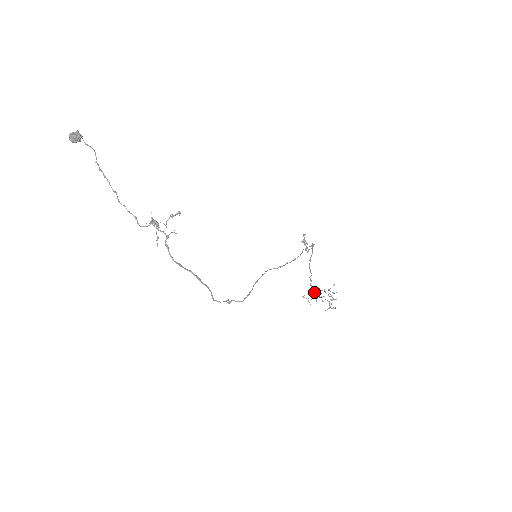
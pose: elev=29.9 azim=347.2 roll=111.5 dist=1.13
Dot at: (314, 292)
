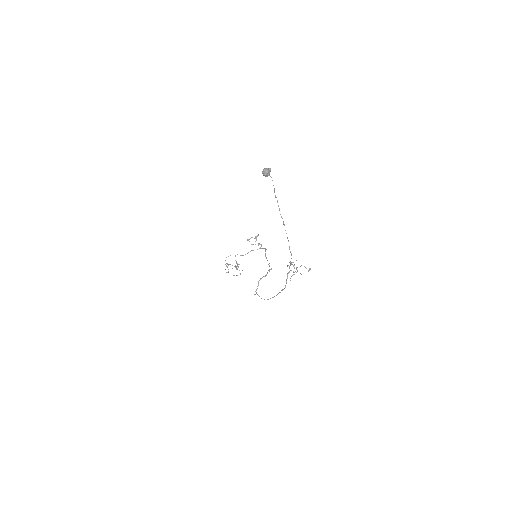
Dot at: (237, 266)
